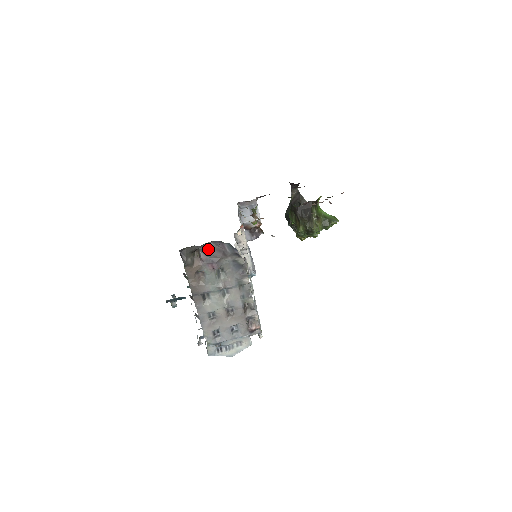
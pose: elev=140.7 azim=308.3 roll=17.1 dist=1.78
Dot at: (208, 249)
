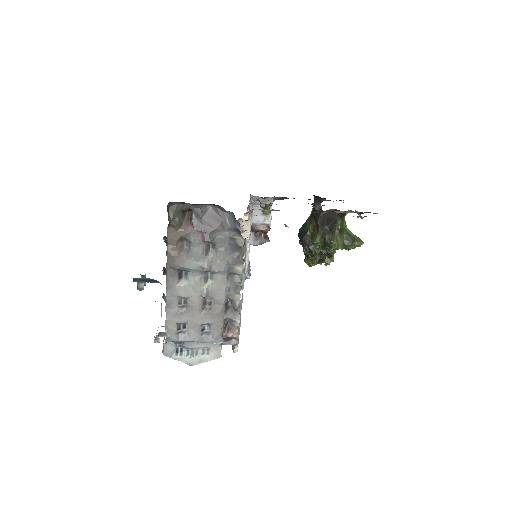
Dot at: (204, 213)
